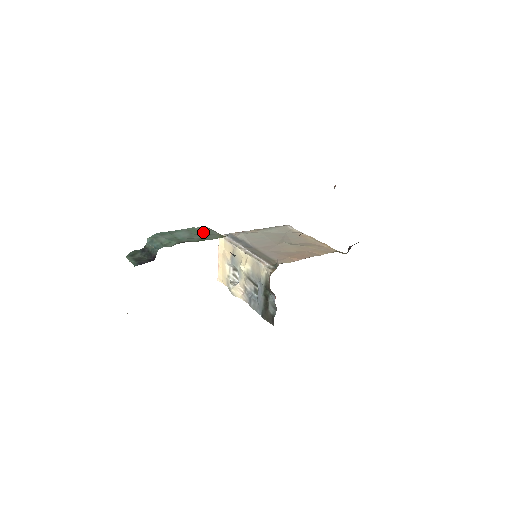
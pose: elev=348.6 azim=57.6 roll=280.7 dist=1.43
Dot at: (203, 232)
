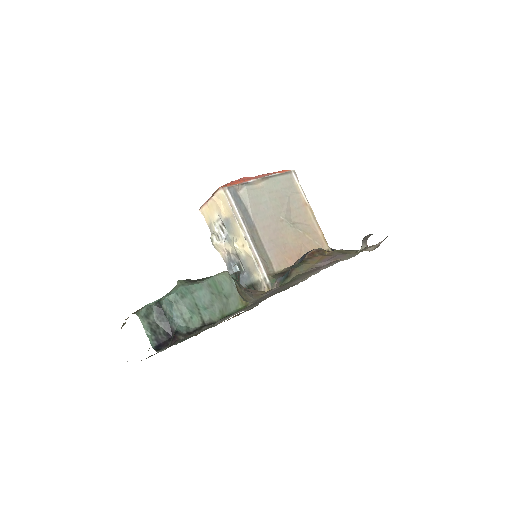
Dot at: (223, 287)
